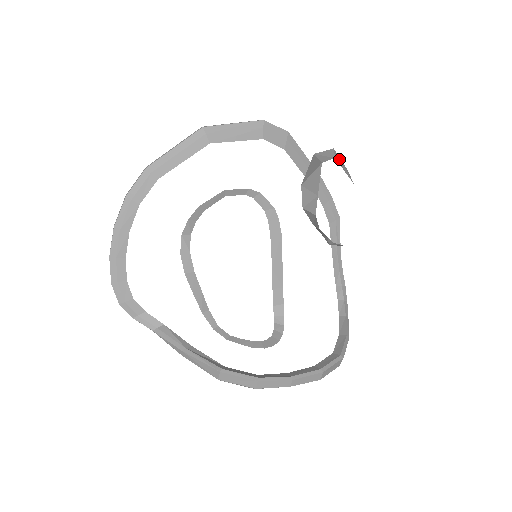
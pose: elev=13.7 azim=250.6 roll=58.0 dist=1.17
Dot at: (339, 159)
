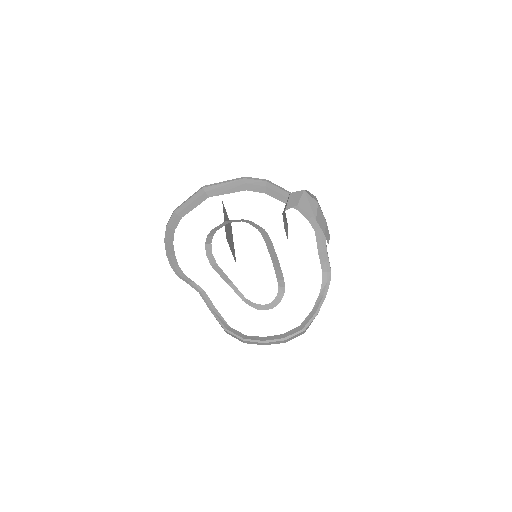
Dot at: (306, 200)
